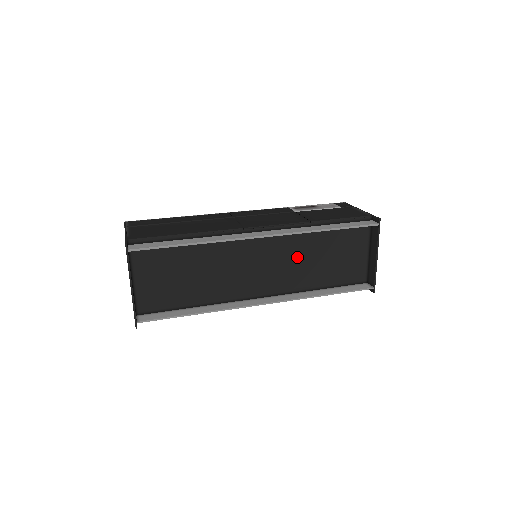
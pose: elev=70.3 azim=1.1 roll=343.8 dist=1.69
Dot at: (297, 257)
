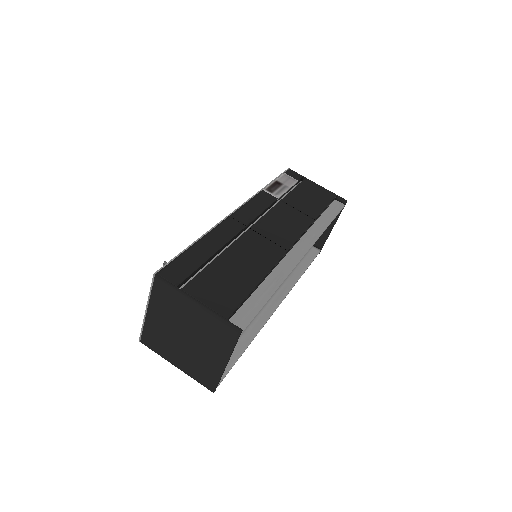
Dot at: occluded
